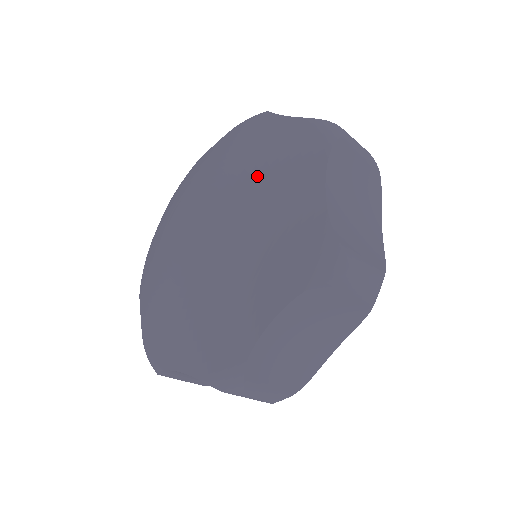
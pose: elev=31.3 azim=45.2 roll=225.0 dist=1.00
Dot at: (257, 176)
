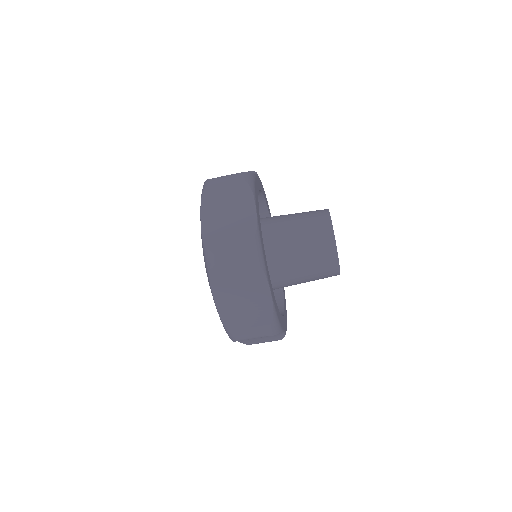
Dot at: occluded
